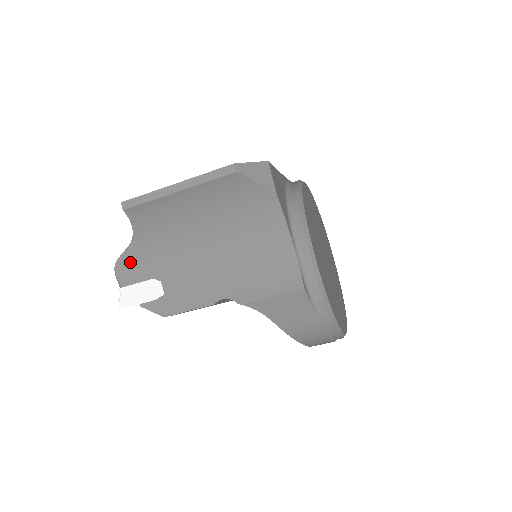
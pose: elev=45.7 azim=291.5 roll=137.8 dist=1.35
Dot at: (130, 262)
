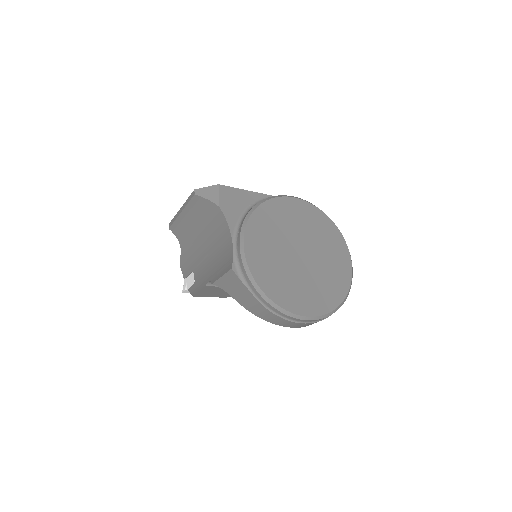
Dot at: (184, 262)
